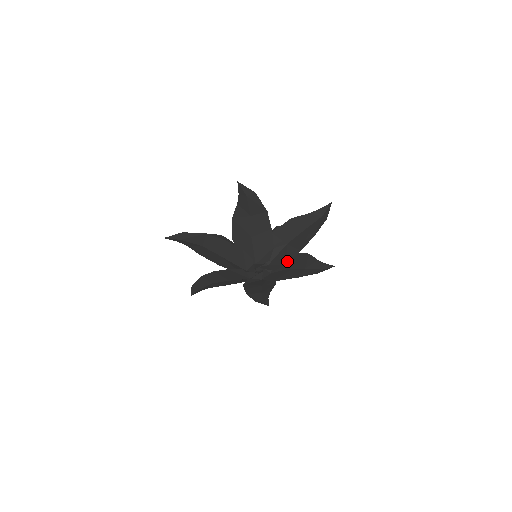
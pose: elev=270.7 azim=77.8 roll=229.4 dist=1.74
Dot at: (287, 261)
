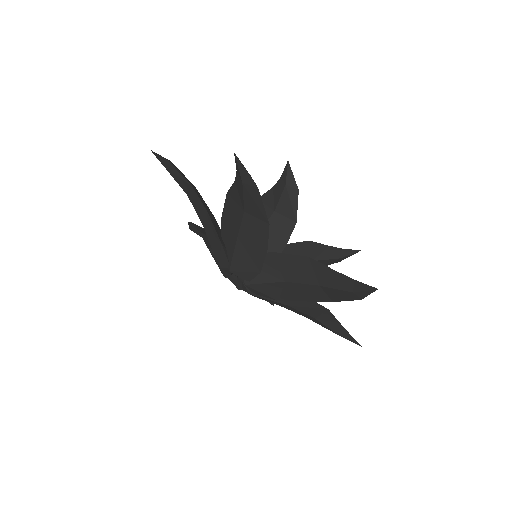
Dot at: (280, 298)
